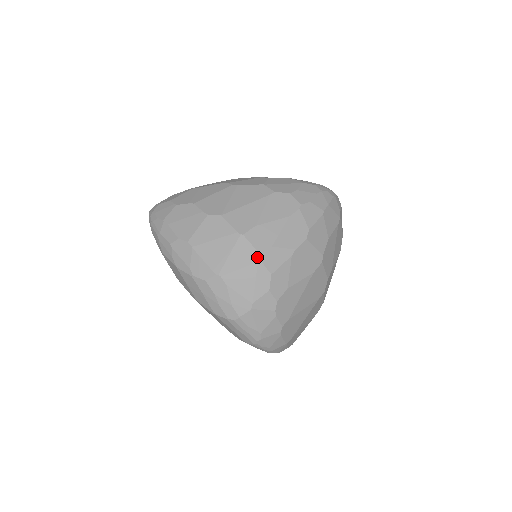
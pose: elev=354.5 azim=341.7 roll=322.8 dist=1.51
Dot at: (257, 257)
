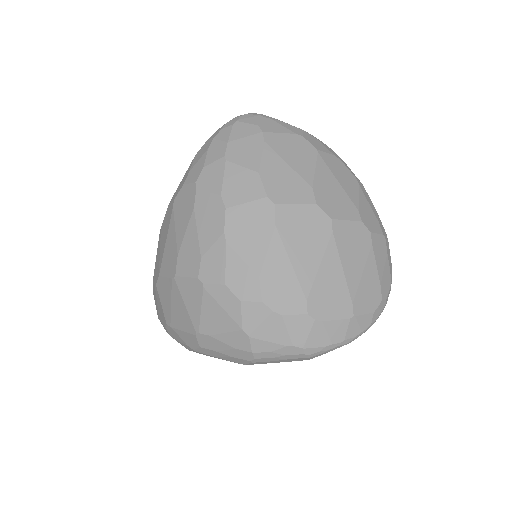
Dot at: (199, 284)
